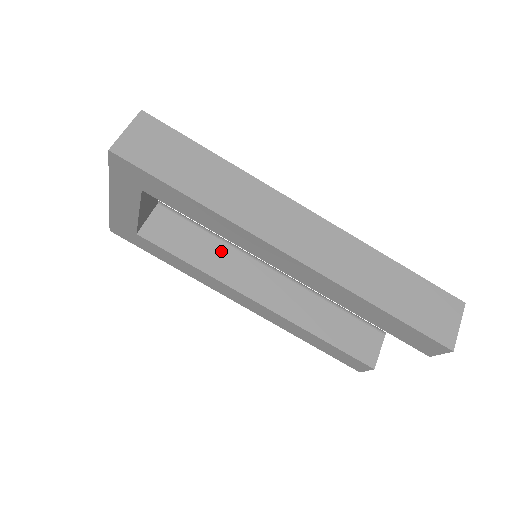
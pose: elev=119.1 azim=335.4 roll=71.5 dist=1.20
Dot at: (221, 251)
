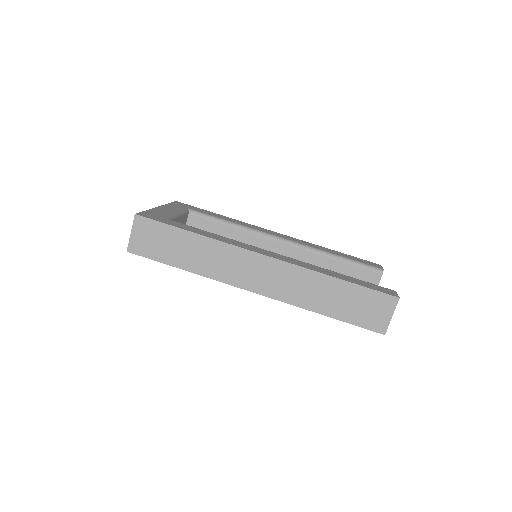
Dot at: (241, 238)
